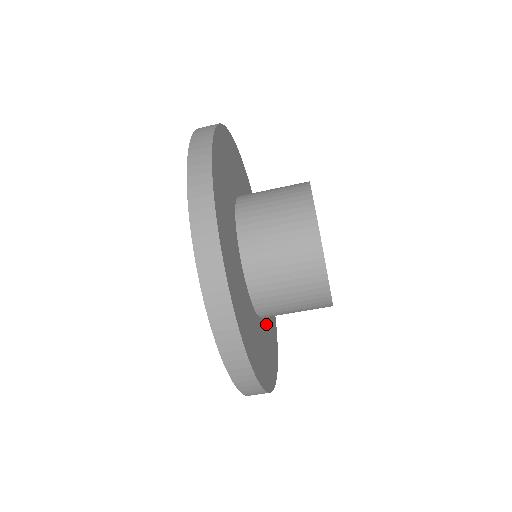
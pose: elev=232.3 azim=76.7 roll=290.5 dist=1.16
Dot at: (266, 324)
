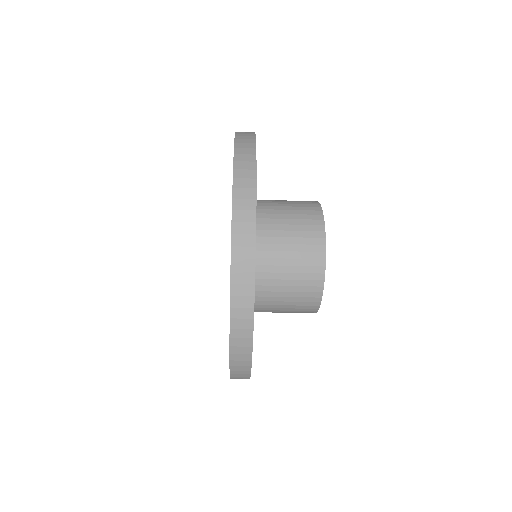
Dot at: occluded
